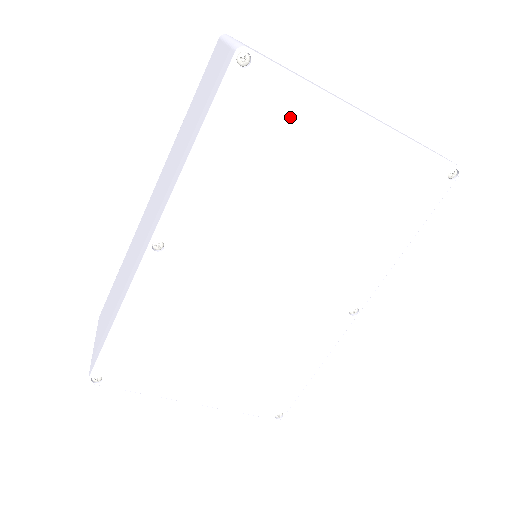
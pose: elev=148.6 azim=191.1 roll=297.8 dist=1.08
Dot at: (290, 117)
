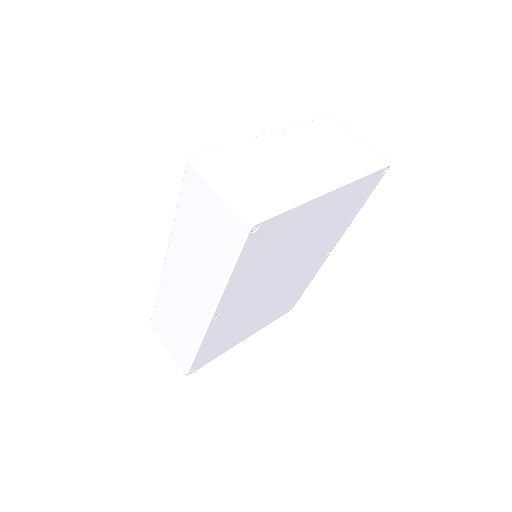
Dot at: (286, 225)
